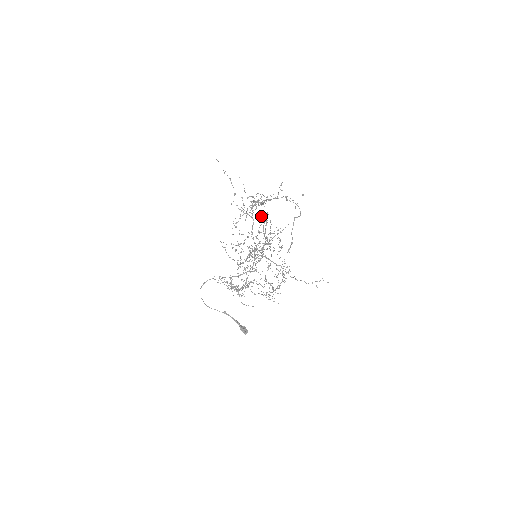
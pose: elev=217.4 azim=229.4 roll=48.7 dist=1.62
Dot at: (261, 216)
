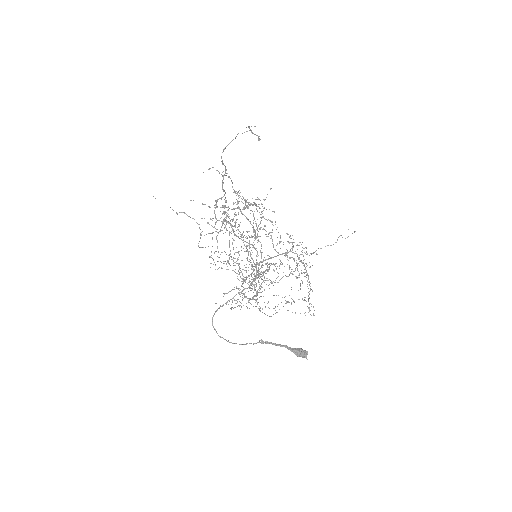
Dot at: occluded
